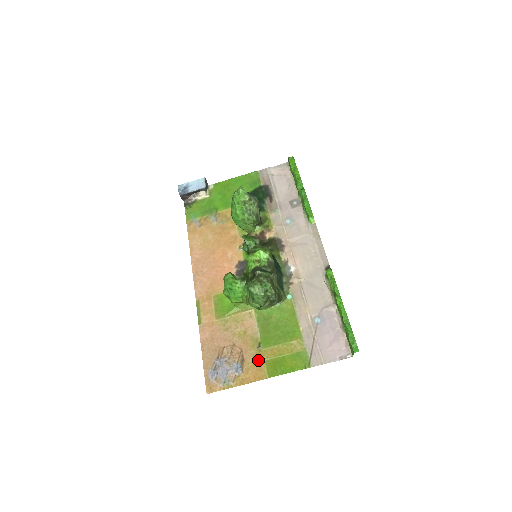
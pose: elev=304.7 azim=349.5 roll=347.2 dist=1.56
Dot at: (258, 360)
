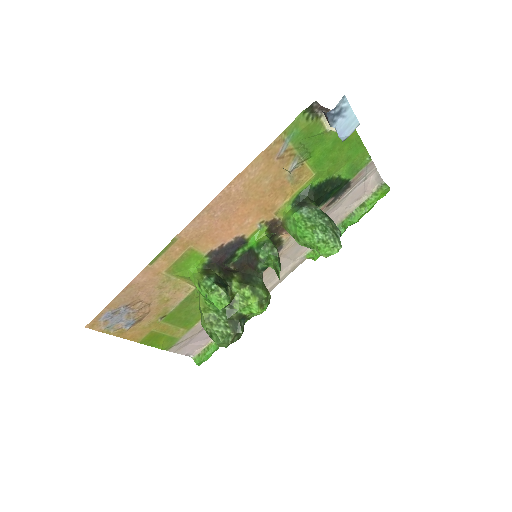
Dot at: (149, 327)
